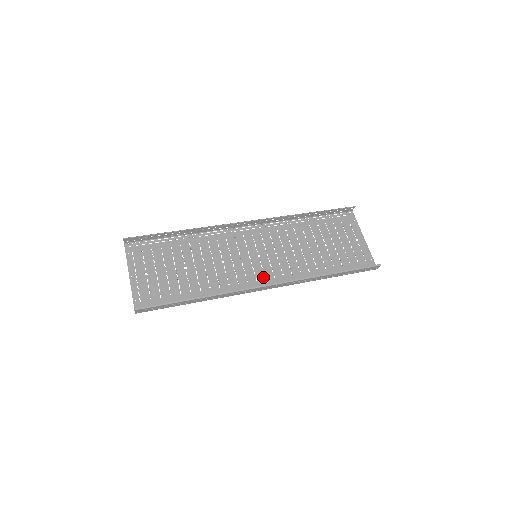
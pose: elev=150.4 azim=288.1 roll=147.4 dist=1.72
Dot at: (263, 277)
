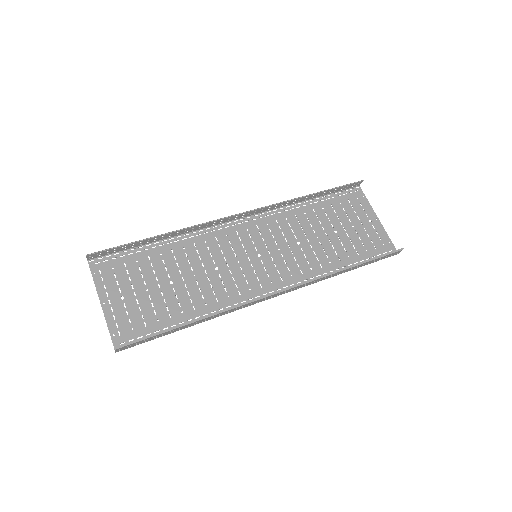
Dot at: (268, 282)
